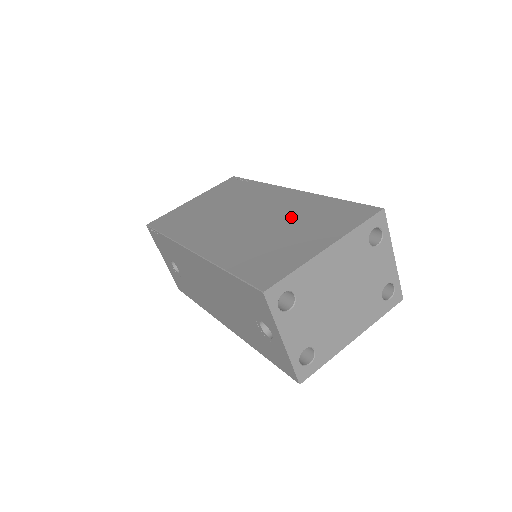
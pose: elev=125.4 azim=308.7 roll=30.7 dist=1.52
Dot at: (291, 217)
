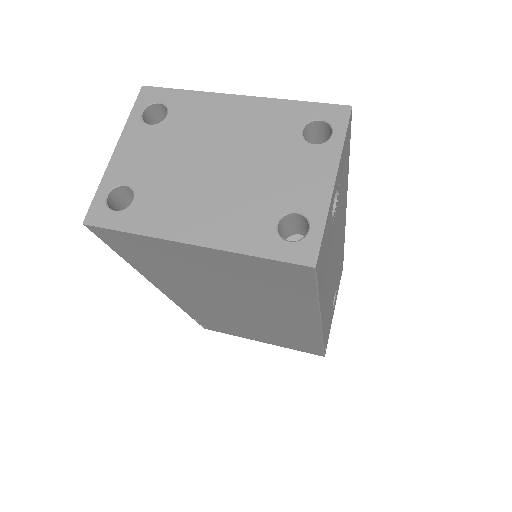
Dot at: occluded
